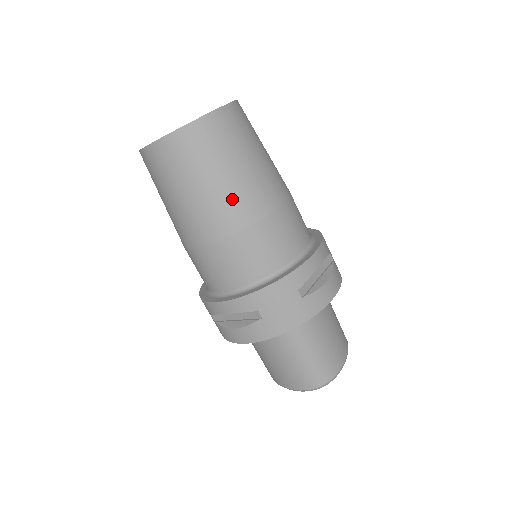
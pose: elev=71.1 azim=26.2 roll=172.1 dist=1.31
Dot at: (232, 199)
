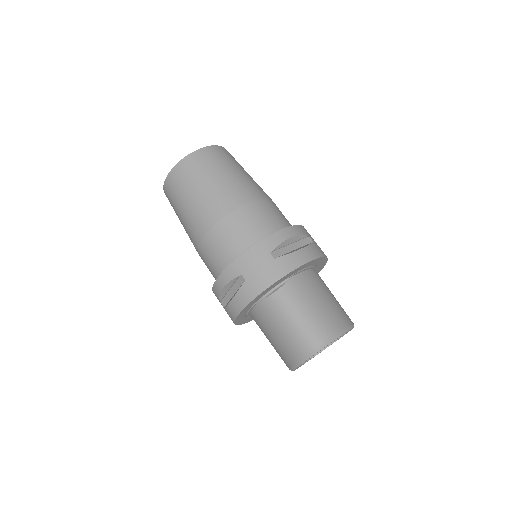
Dot at: (215, 198)
